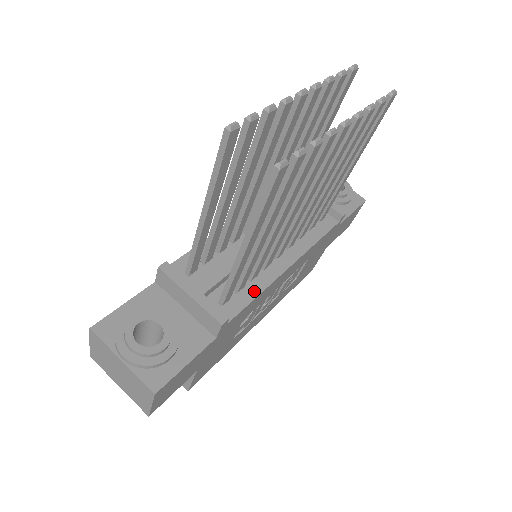
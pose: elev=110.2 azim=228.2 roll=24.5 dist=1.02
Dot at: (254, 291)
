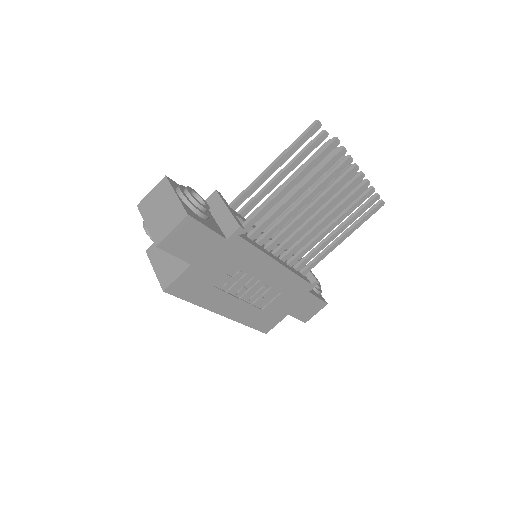
Dot at: (257, 246)
